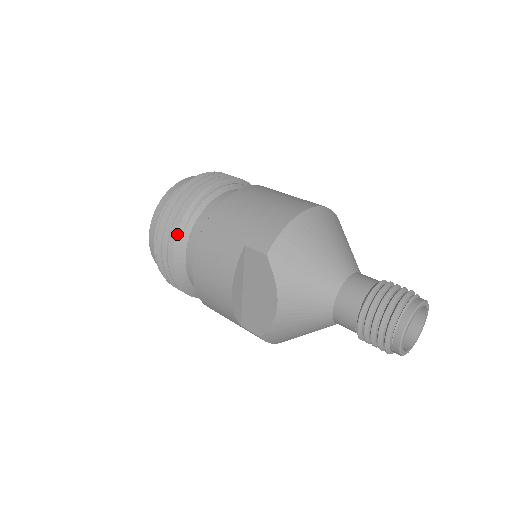
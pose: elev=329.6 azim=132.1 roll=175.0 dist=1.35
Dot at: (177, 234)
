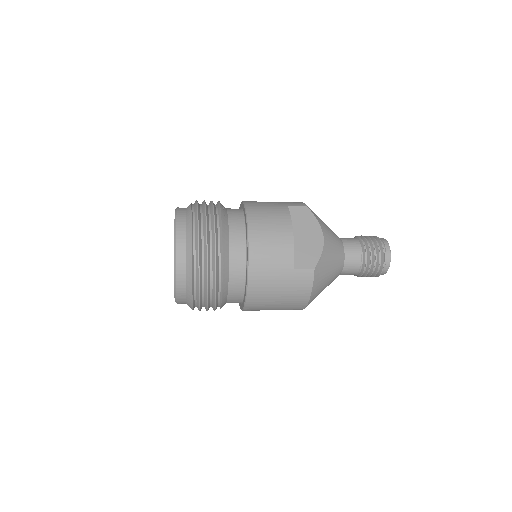
Dot at: (221, 212)
